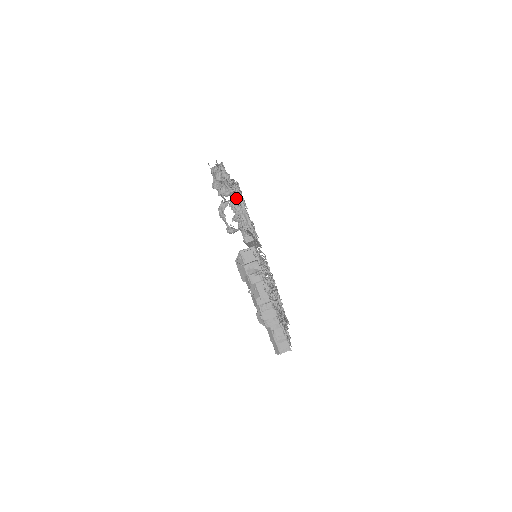
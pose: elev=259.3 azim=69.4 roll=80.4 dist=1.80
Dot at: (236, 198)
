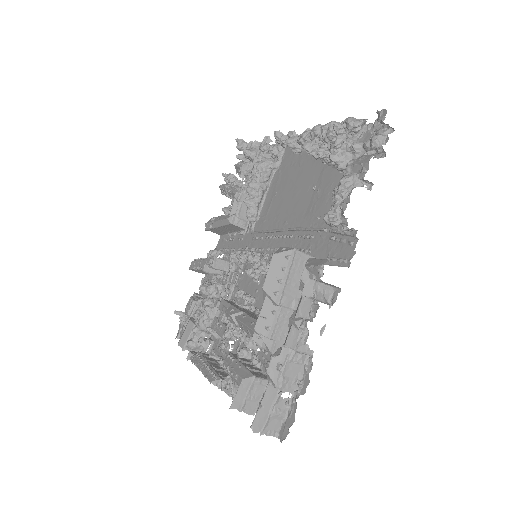
Dot at: (272, 165)
